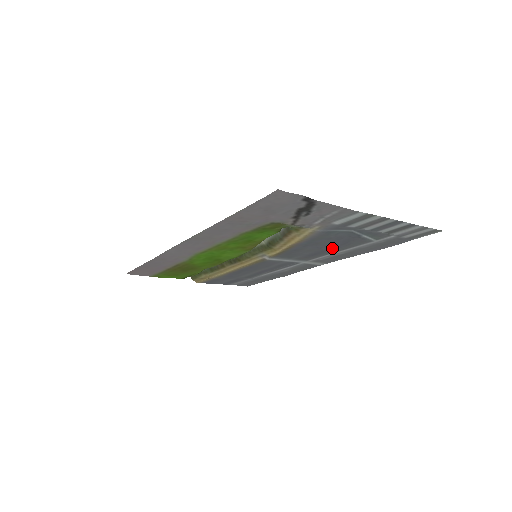
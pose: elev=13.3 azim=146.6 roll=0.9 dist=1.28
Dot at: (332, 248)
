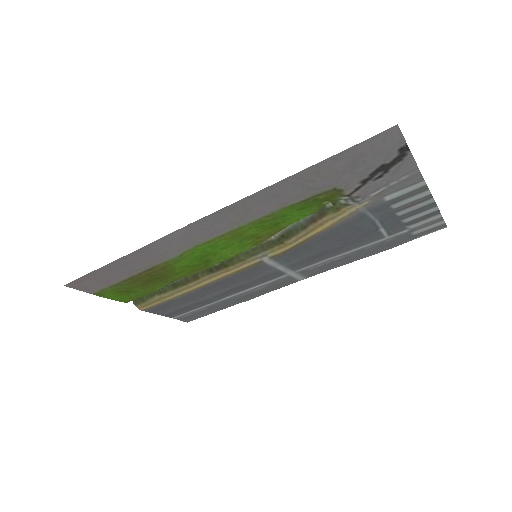
Dot at: (342, 246)
